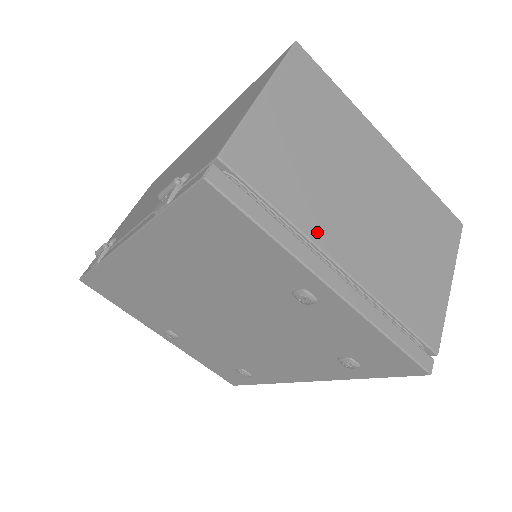
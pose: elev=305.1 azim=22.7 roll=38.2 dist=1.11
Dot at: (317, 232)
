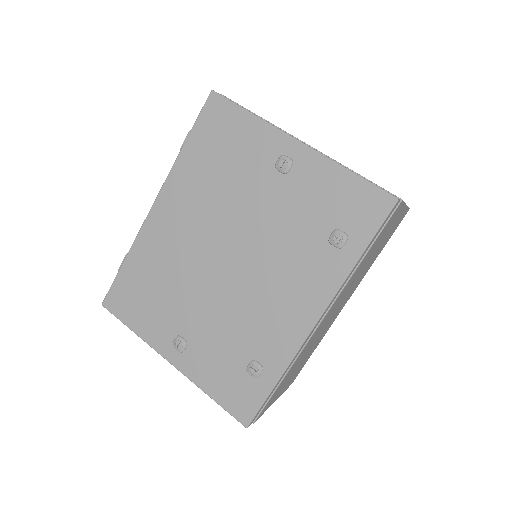
Dot at: occluded
